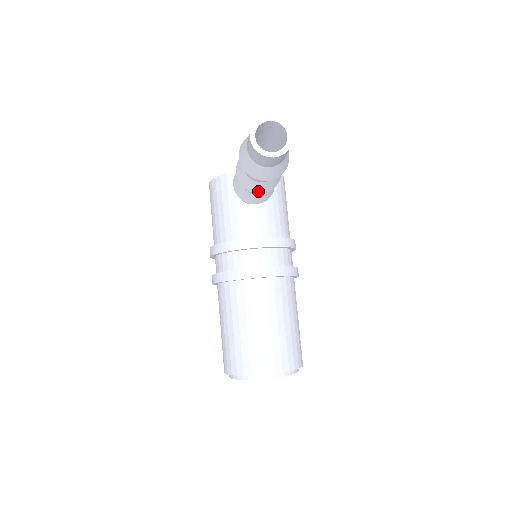
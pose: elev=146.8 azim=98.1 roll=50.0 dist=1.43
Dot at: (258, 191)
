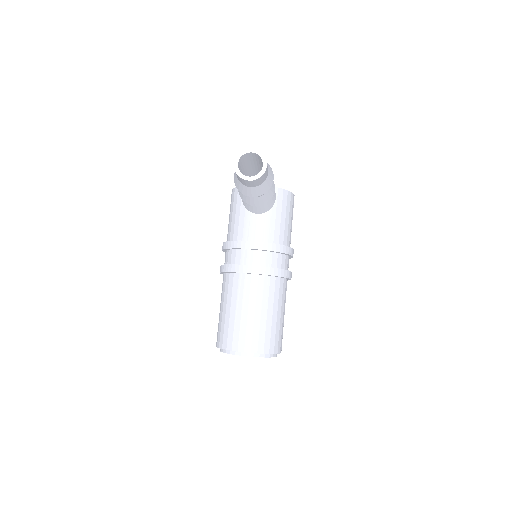
Dot at: (252, 204)
